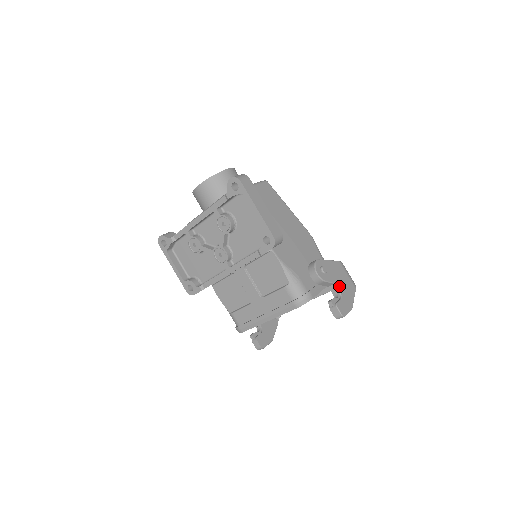
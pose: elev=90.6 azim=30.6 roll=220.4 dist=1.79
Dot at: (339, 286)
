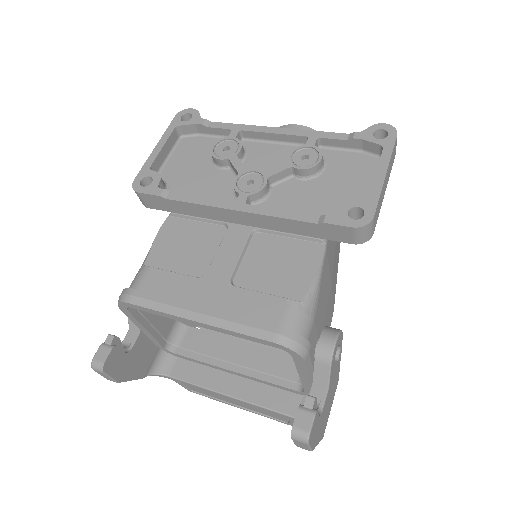
Dot at: (327, 399)
